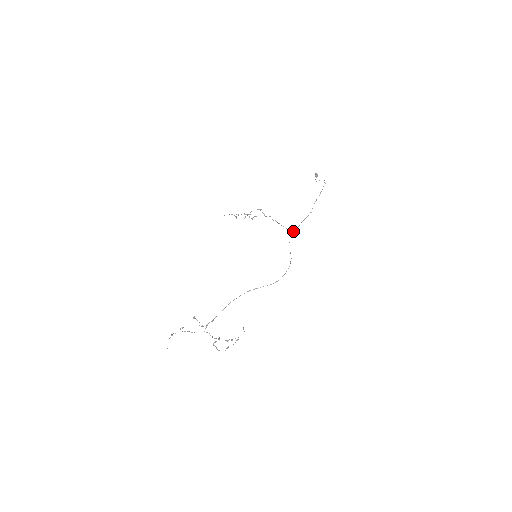
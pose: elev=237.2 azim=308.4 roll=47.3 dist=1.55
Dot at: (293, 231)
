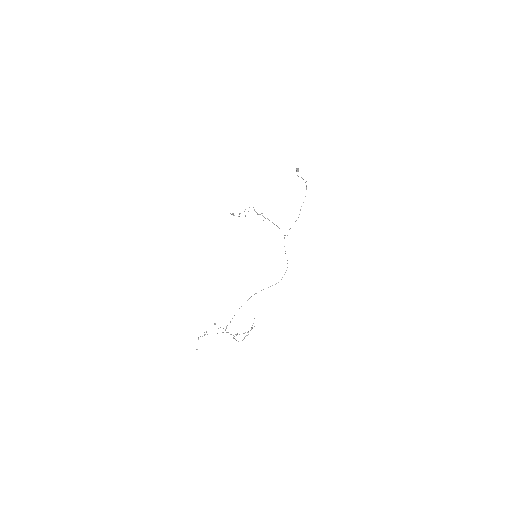
Dot at: occluded
